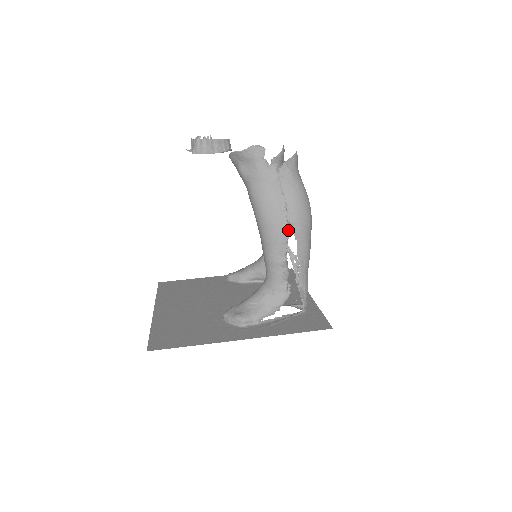
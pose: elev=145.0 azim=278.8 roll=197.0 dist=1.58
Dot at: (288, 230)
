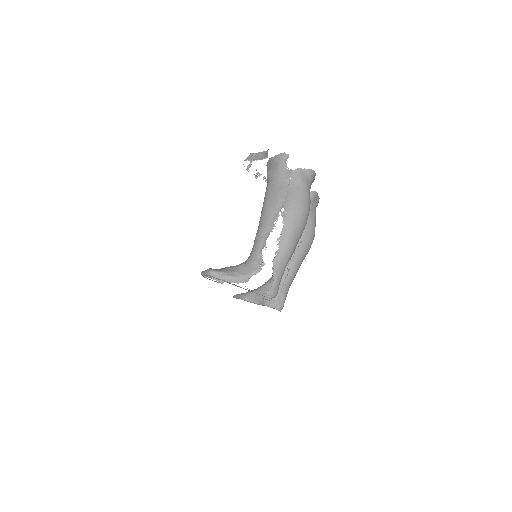
Dot at: (297, 264)
